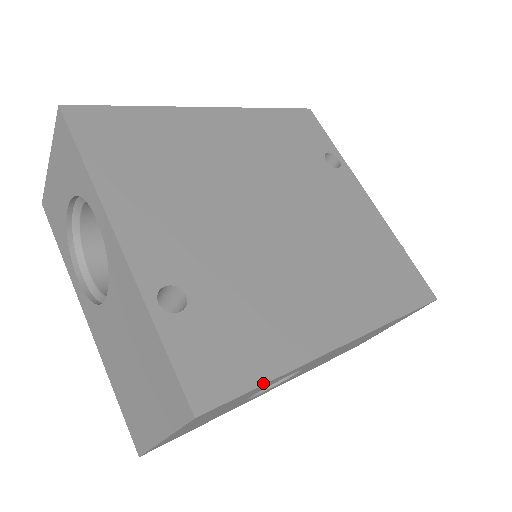
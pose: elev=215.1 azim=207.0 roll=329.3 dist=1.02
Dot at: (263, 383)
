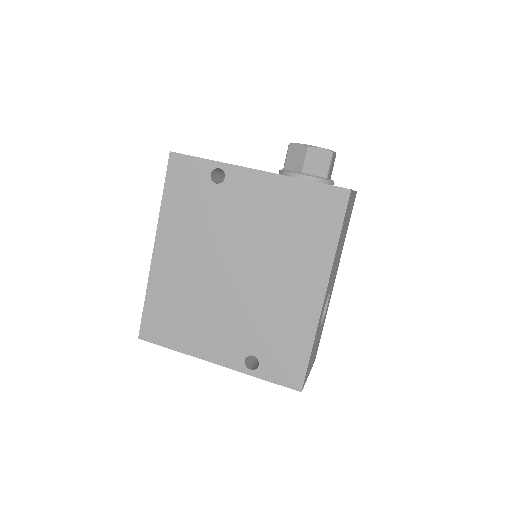
Dot at: (310, 356)
